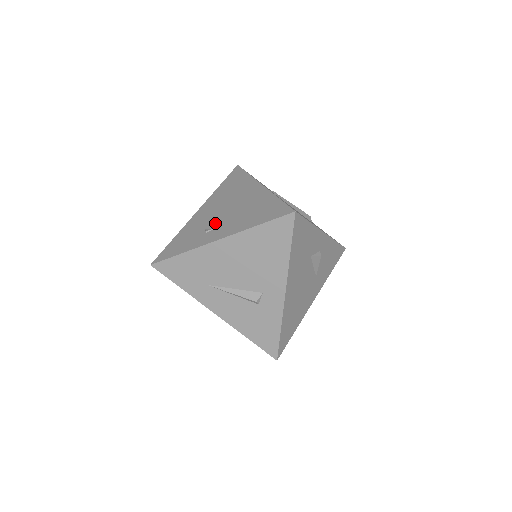
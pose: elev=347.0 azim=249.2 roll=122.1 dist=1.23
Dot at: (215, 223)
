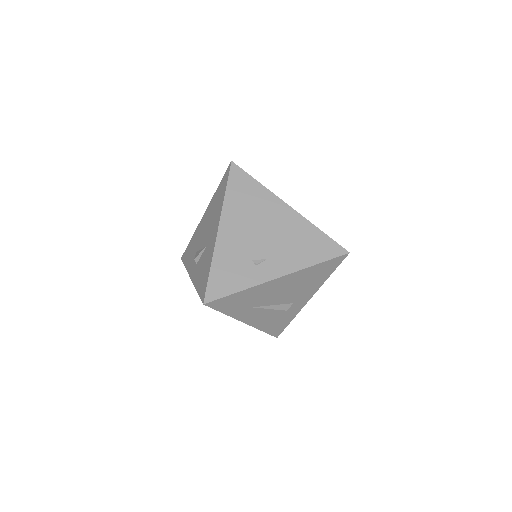
Dot at: (260, 253)
